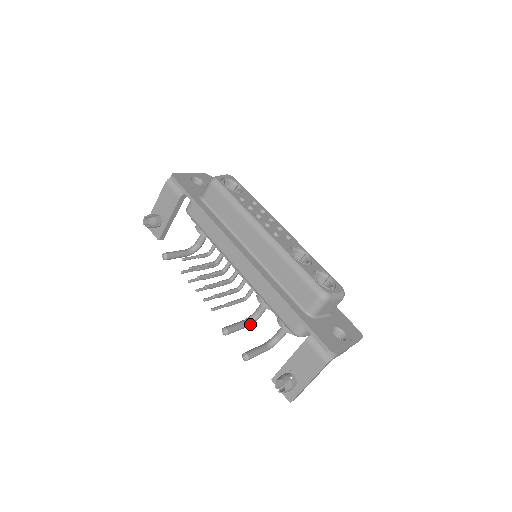
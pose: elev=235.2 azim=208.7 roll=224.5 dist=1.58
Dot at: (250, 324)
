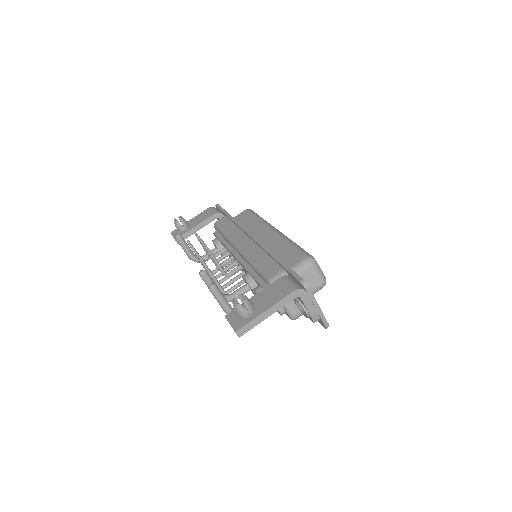
Dot at: occluded
